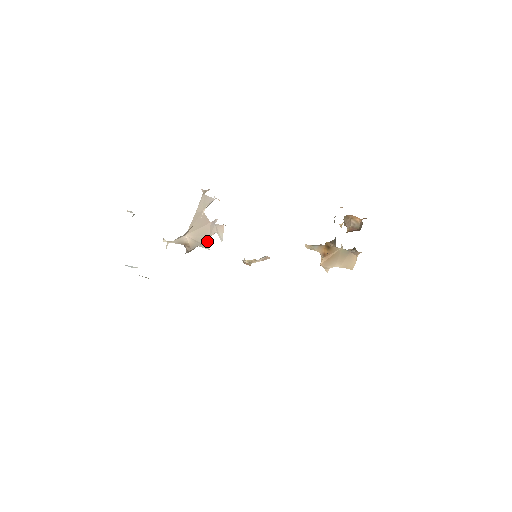
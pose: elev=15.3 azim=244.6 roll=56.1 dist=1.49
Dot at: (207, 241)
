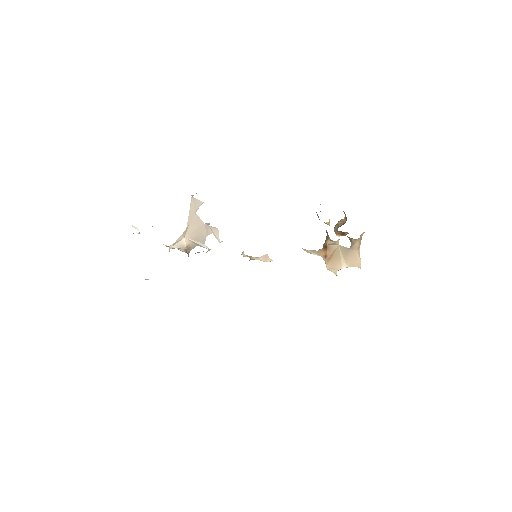
Dot at: occluded
